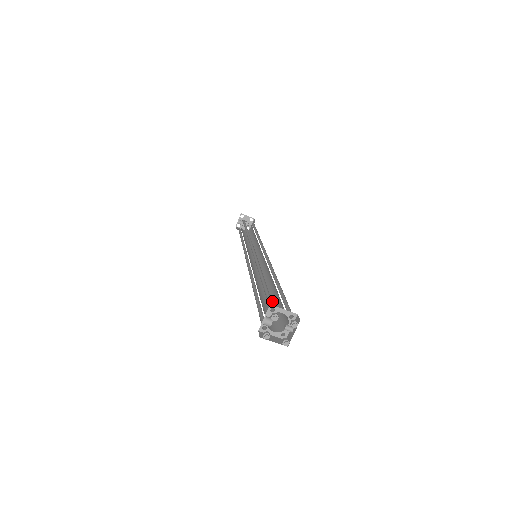
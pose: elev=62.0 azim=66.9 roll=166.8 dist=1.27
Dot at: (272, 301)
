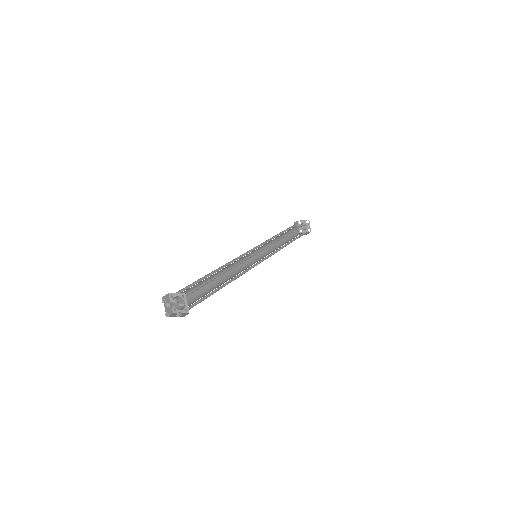
Dot at: occluded
